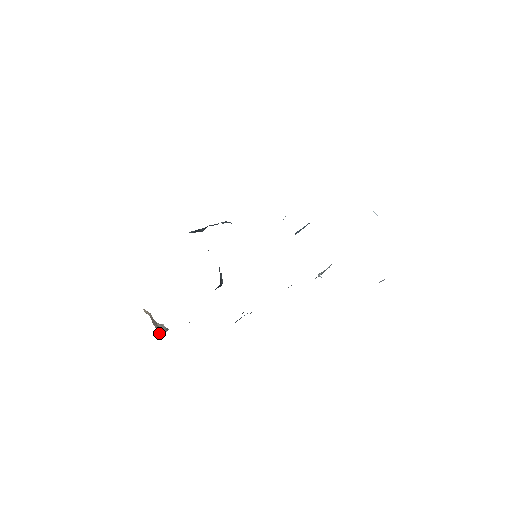
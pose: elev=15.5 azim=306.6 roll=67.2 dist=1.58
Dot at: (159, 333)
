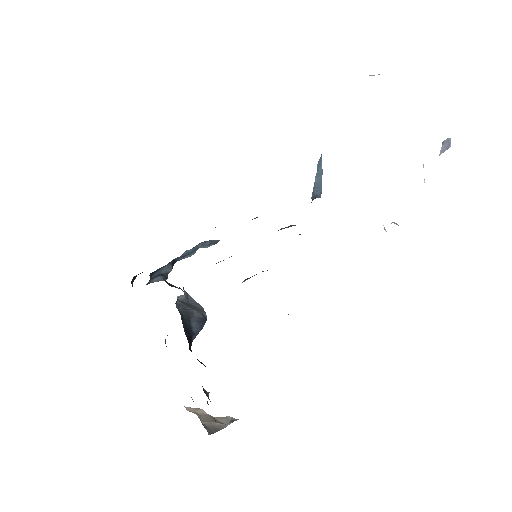
Dot at: (214, 430)
